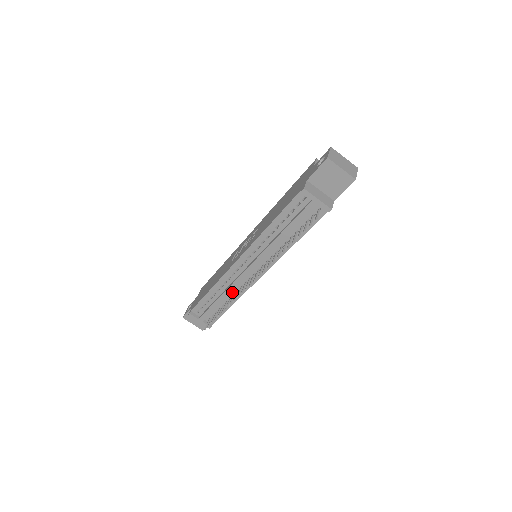
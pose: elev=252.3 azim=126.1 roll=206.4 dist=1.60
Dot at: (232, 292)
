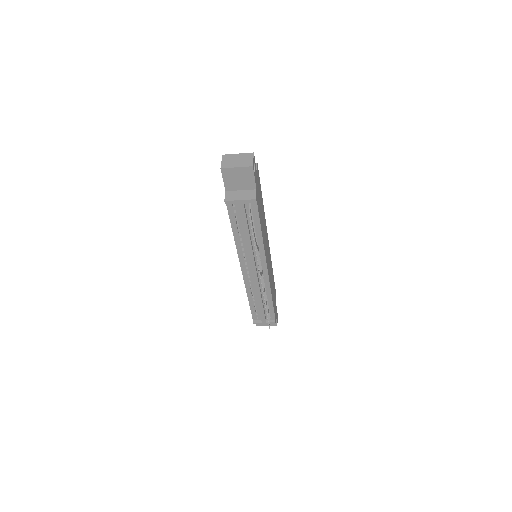
Dot at: (262, 292)
